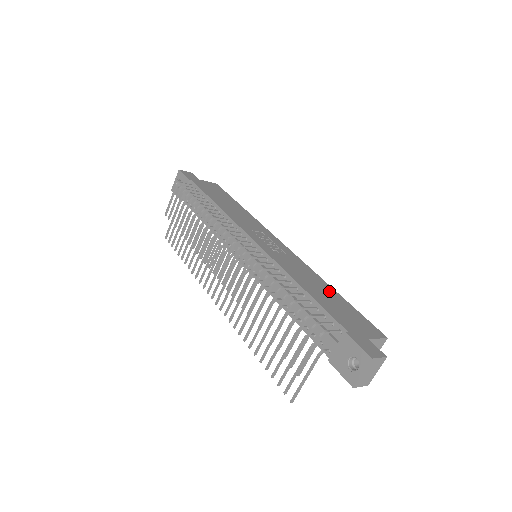
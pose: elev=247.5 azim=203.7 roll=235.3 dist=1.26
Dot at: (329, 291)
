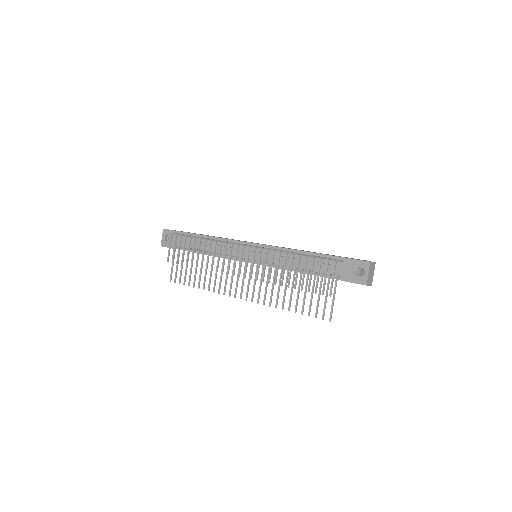
Dot at: occluded
